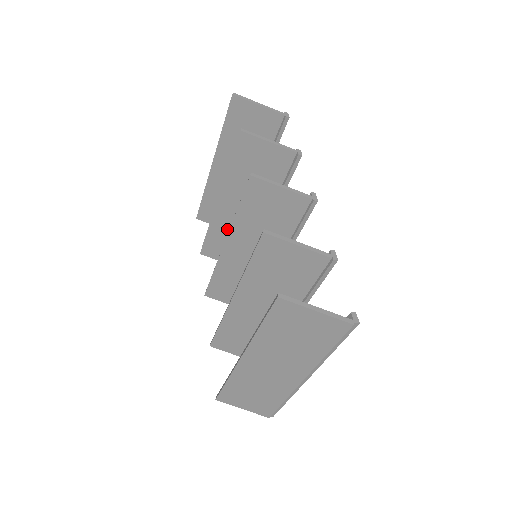
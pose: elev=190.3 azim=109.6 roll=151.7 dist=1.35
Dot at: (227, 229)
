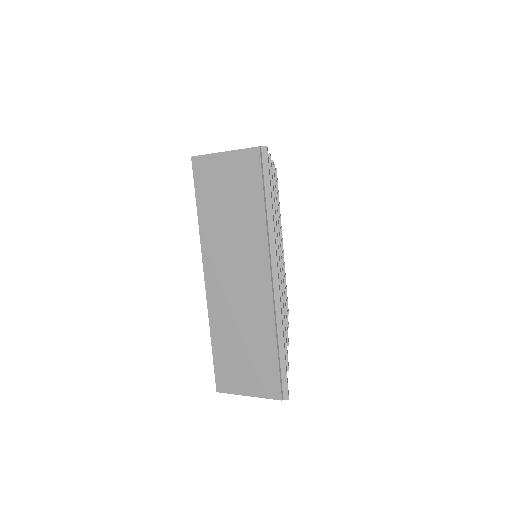
Dot at: occluded
